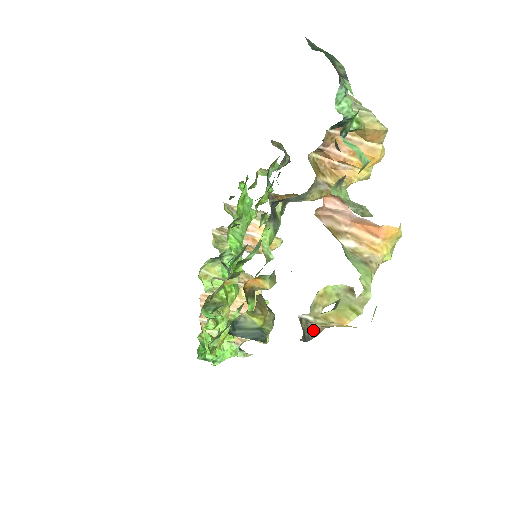
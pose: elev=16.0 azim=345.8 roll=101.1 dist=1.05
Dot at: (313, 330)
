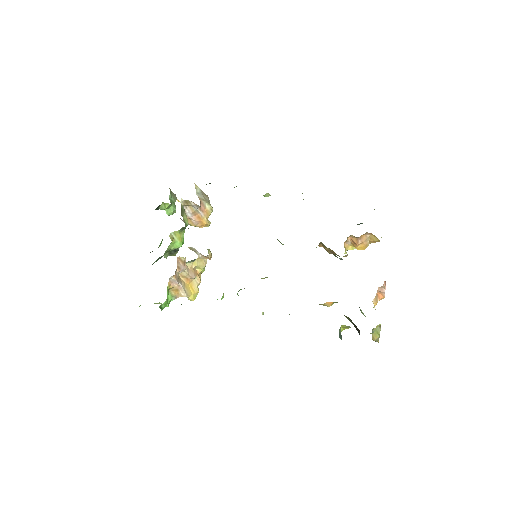
Dot at: occluded
